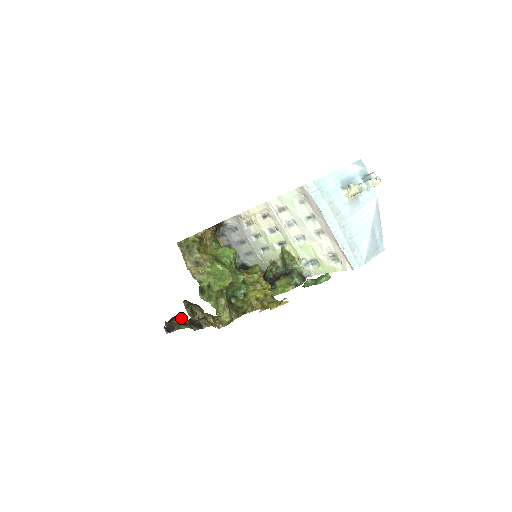
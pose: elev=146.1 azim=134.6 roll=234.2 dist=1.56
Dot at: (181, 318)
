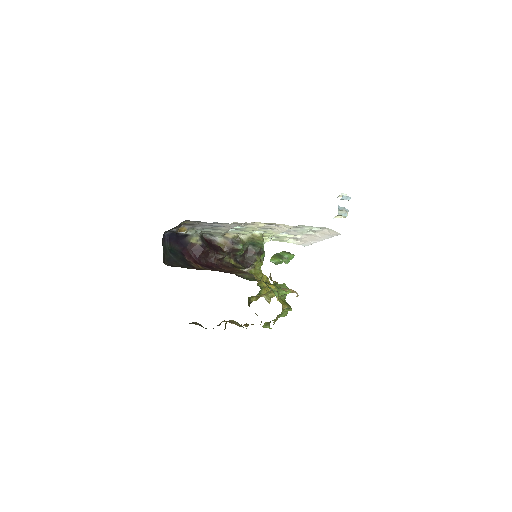
Dot at: occluded
